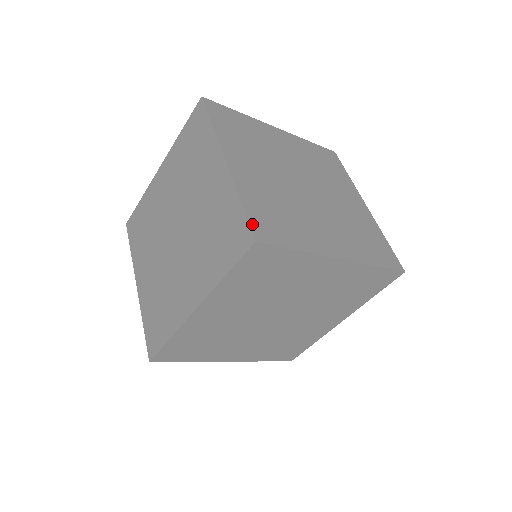
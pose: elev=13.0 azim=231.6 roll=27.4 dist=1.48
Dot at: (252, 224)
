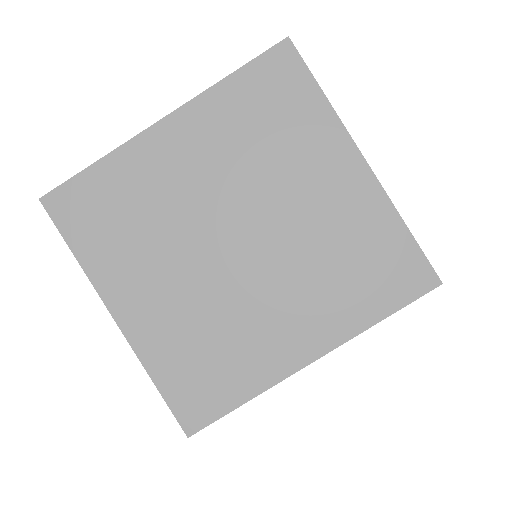
Dot at: (426, 259)
